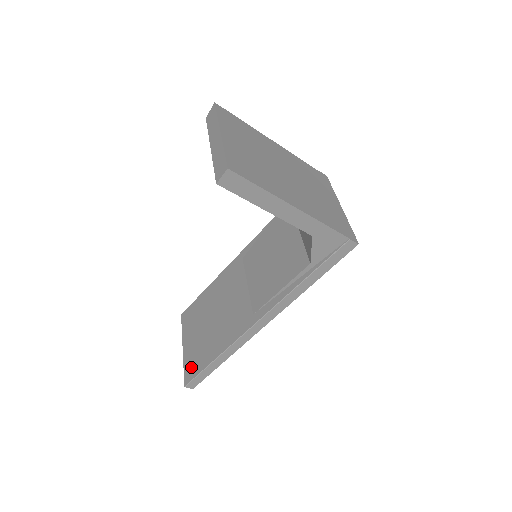
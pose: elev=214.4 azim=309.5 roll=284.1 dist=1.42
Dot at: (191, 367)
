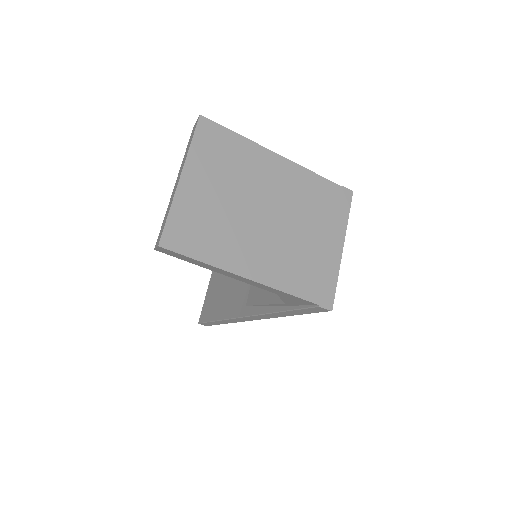
Dot at: (206, 310)
